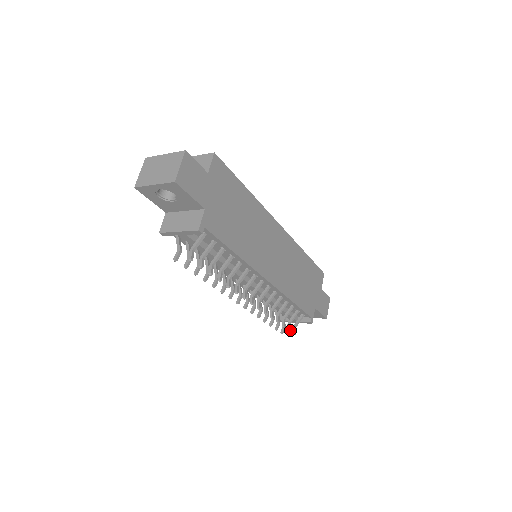
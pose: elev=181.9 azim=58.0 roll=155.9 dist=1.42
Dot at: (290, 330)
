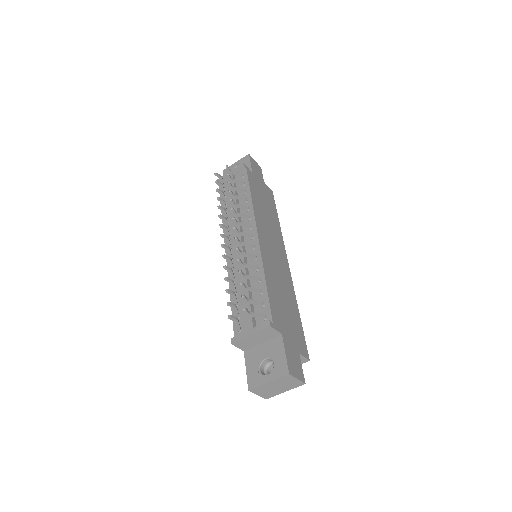
Dot at: (244, 296)
